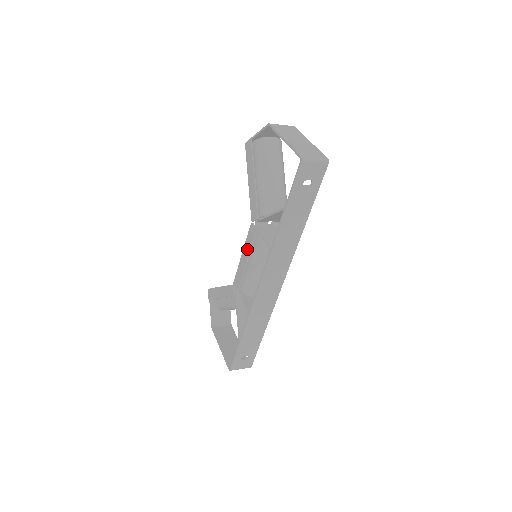
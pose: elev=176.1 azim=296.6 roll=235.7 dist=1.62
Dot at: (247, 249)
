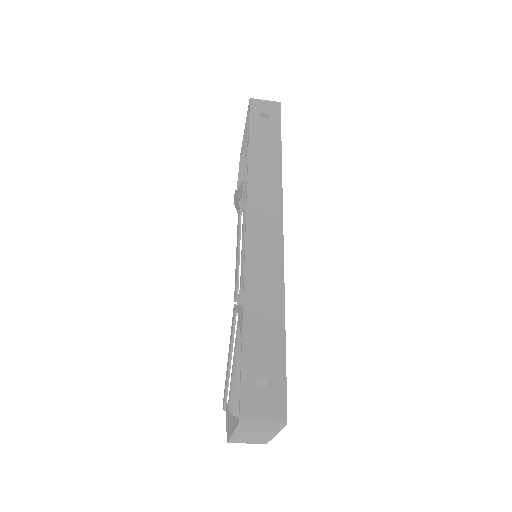
Dot at: (237, 237)
